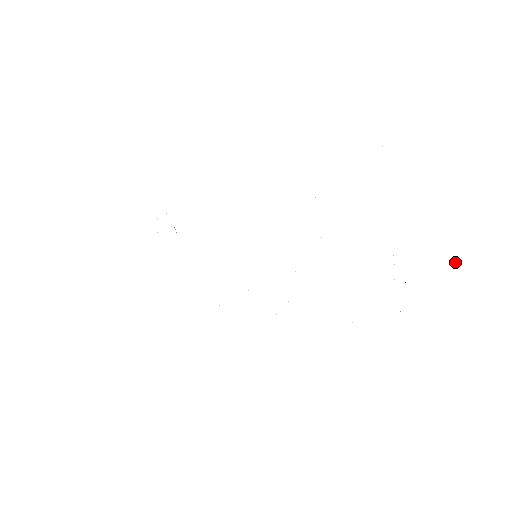
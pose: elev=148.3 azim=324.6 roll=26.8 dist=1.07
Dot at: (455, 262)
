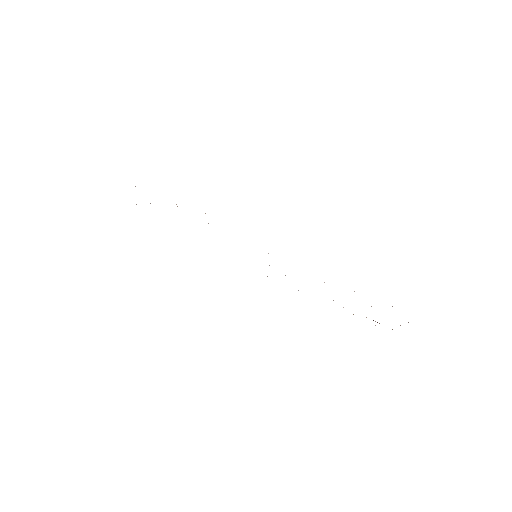
Dot at: occluded
